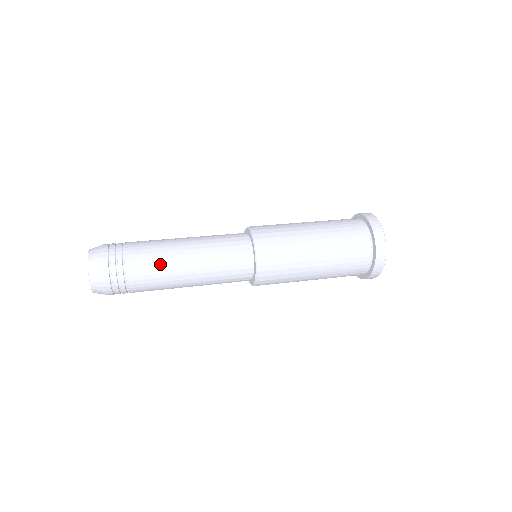
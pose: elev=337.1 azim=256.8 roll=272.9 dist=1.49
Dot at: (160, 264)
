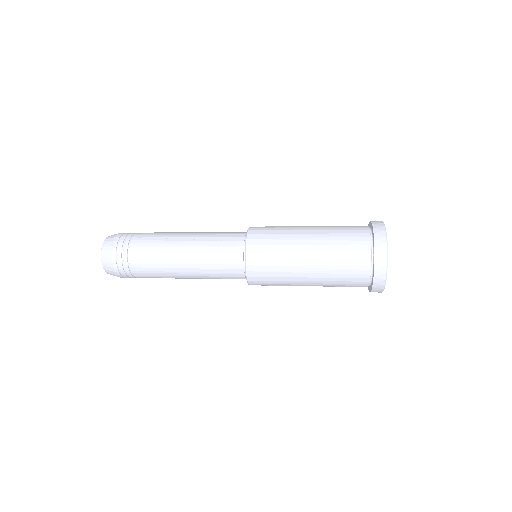
Dot at: (162, 237)
